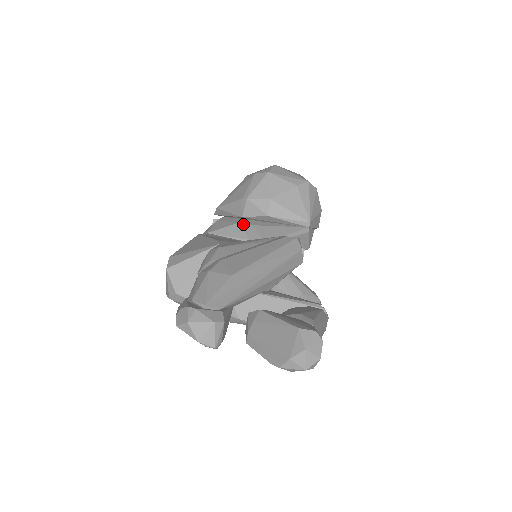
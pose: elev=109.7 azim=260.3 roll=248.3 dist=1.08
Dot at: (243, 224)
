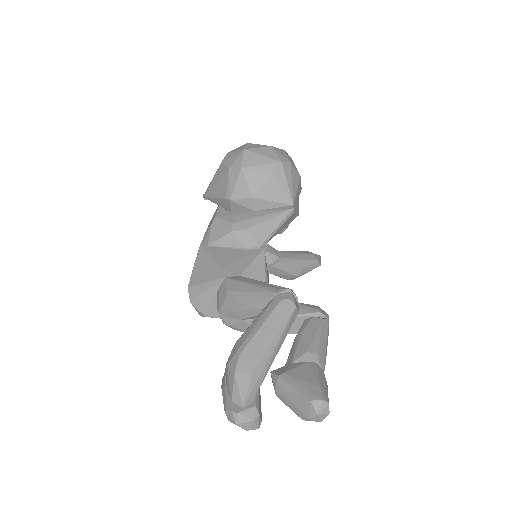
Dot at: (236, 232)
